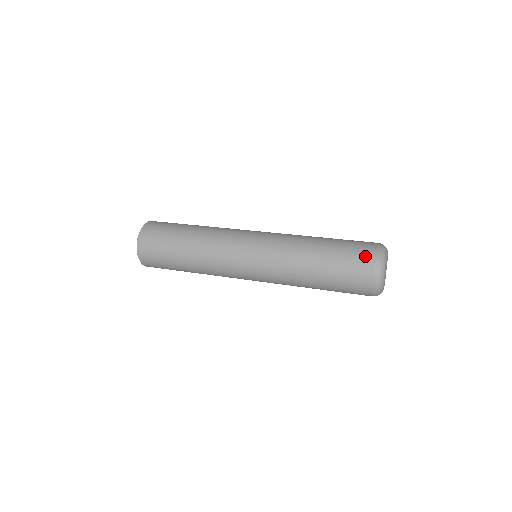
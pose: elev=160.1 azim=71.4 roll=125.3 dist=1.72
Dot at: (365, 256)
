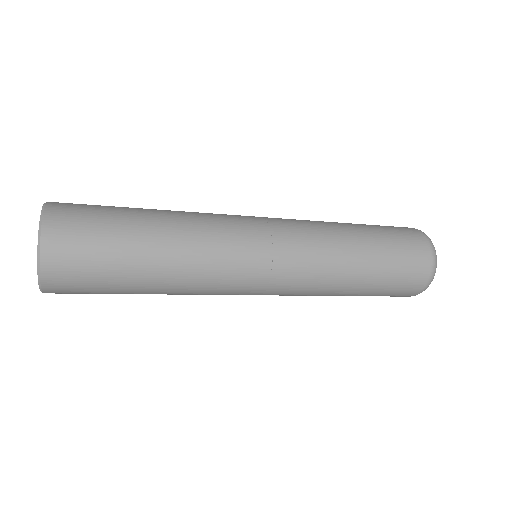
Dot at: (418, 242)
